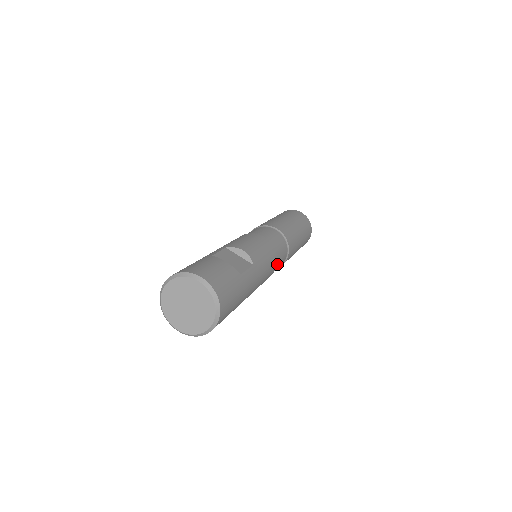
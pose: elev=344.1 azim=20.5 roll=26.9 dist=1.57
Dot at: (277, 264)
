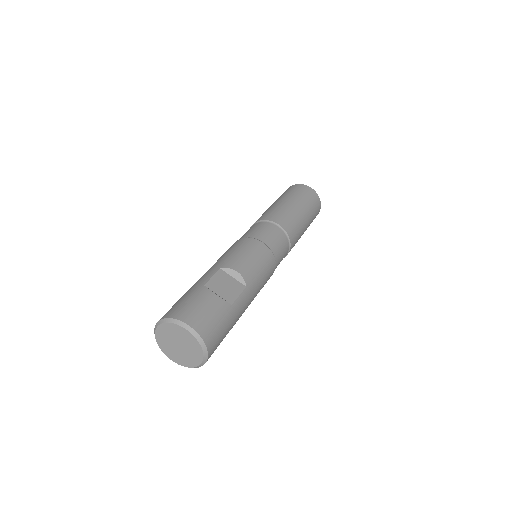
Dot at: (276, 266)
